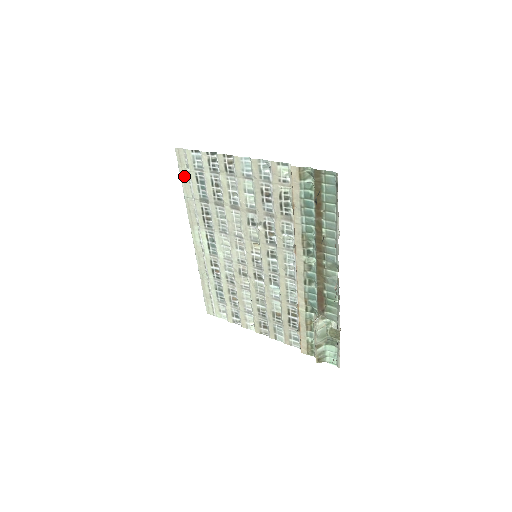
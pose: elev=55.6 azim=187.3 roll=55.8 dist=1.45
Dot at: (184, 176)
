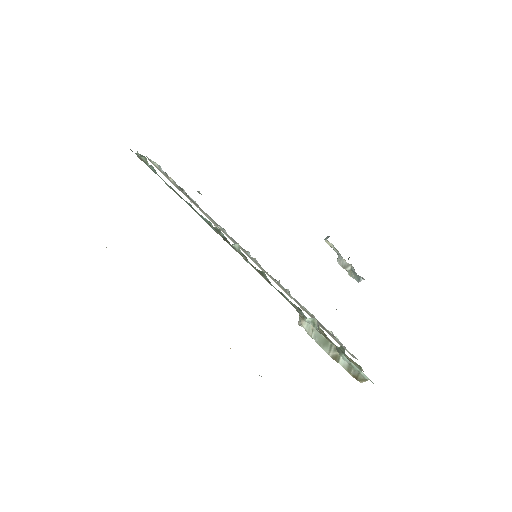
Dot at: occluded
